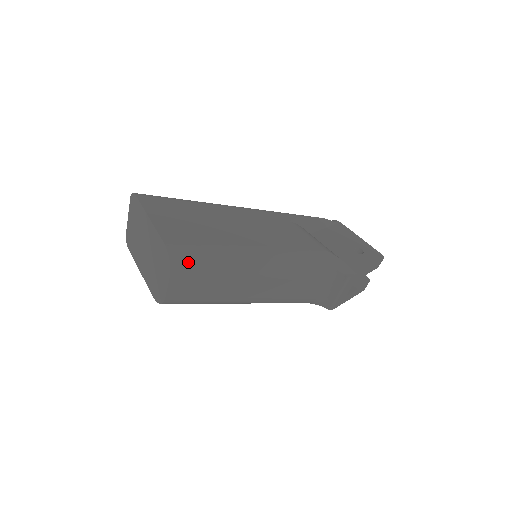
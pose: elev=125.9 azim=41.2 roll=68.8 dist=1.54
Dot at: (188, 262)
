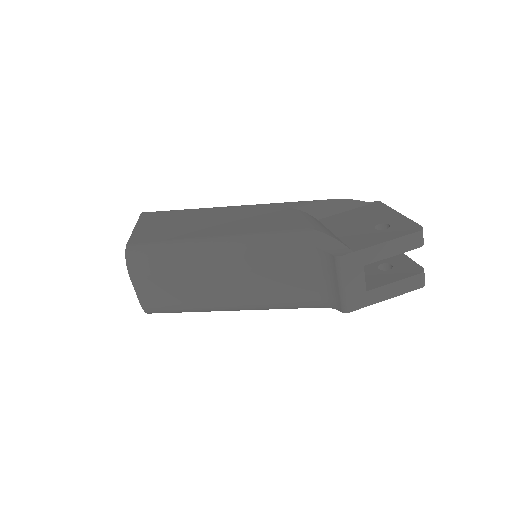
Dot at: (143, 260)
